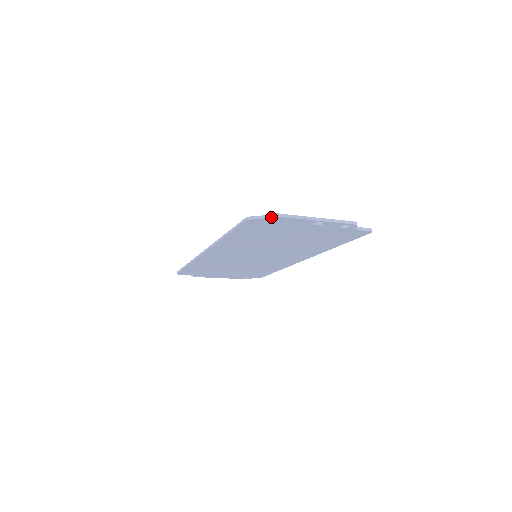
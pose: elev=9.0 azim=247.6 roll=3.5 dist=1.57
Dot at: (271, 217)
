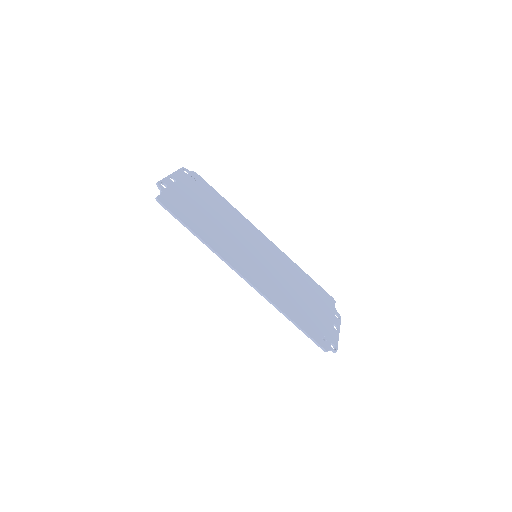
Dot at: (331, 344)
